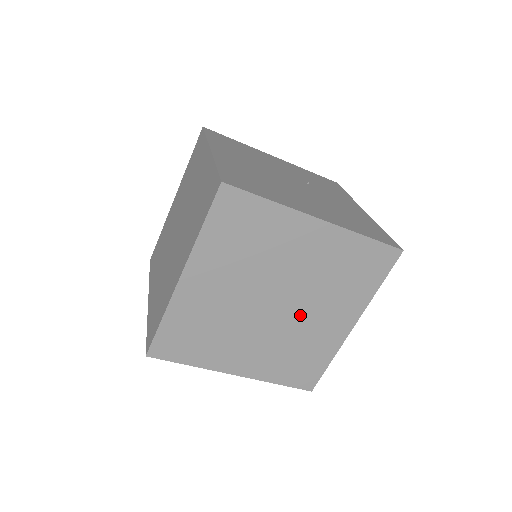
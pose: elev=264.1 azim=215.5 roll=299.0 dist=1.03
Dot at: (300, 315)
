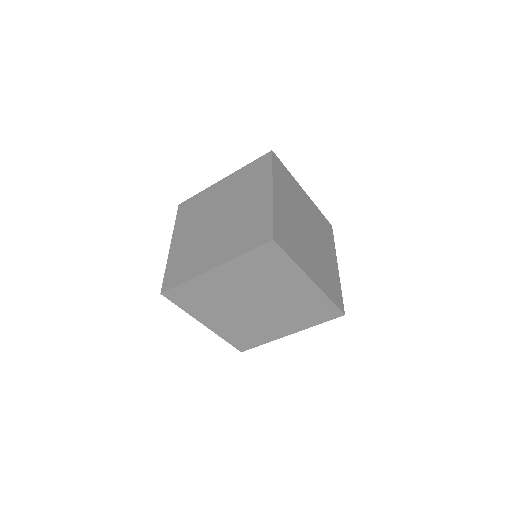
Dot at: (265, 316)
